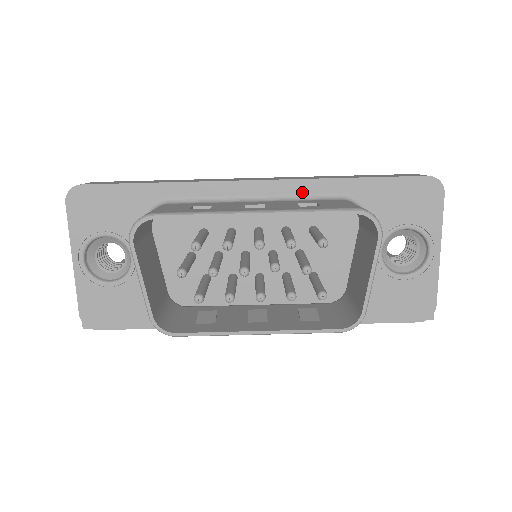
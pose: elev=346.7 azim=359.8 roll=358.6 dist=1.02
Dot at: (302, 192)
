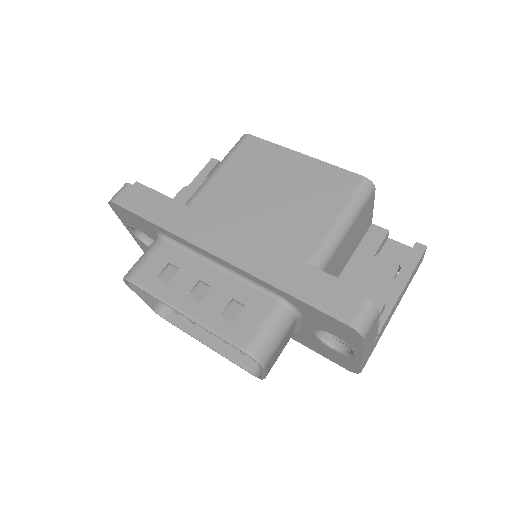
Dot at: (250, 278)
